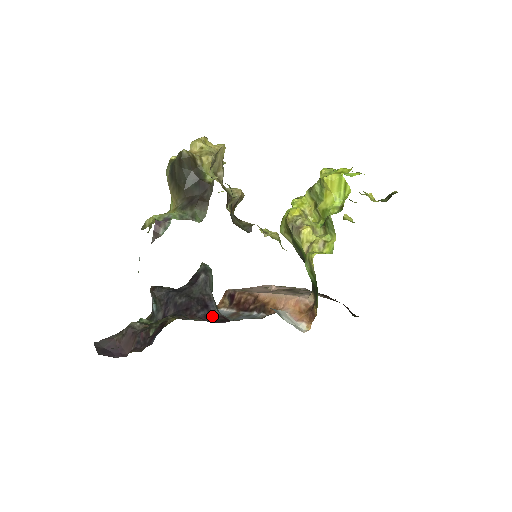
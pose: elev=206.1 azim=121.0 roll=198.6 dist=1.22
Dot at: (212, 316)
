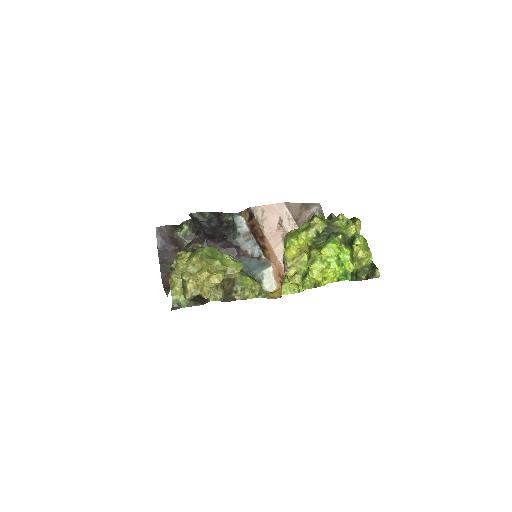
Dot at: (228, 245)
